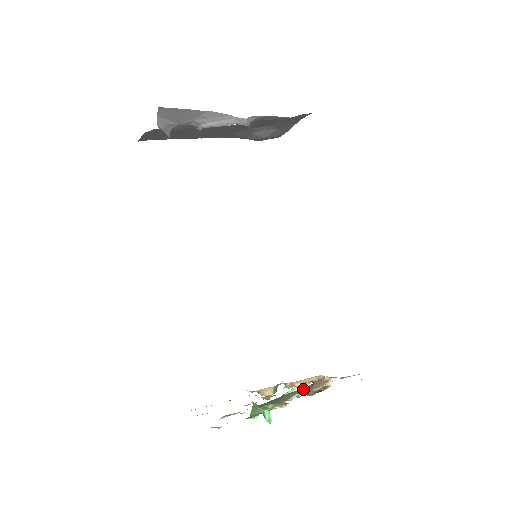
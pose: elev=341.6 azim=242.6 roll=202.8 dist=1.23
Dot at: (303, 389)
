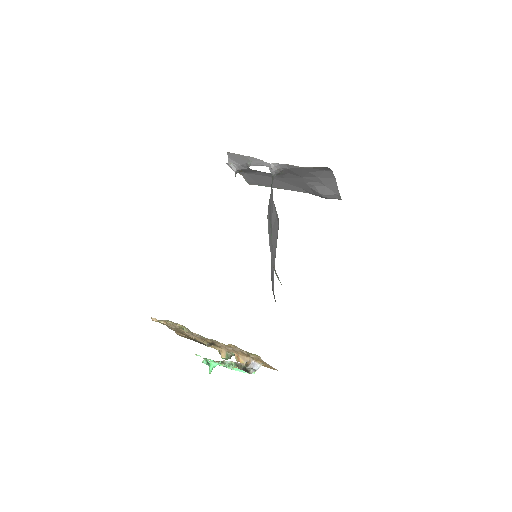
Dot at: occluded
